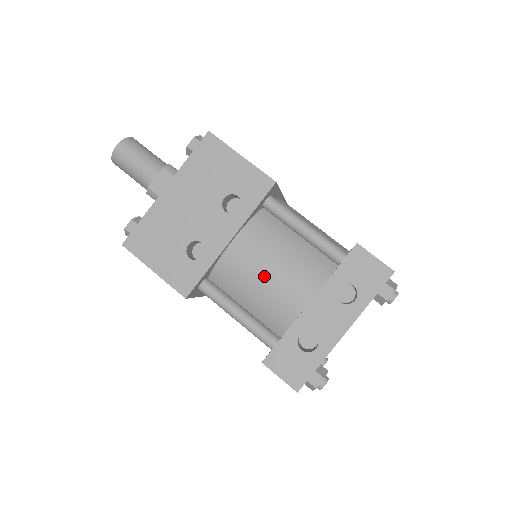
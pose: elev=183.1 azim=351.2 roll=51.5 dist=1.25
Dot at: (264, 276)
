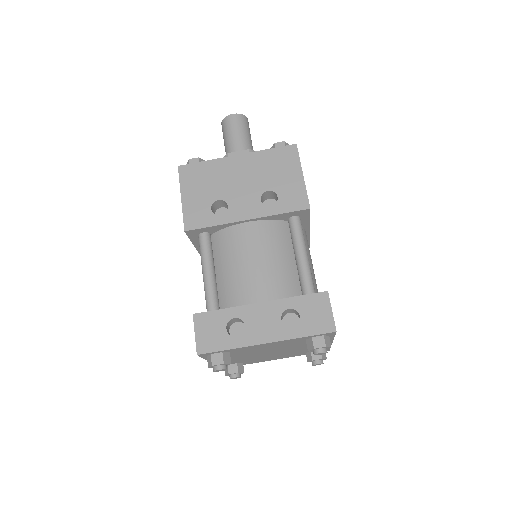
Dot at: (247, 261)
